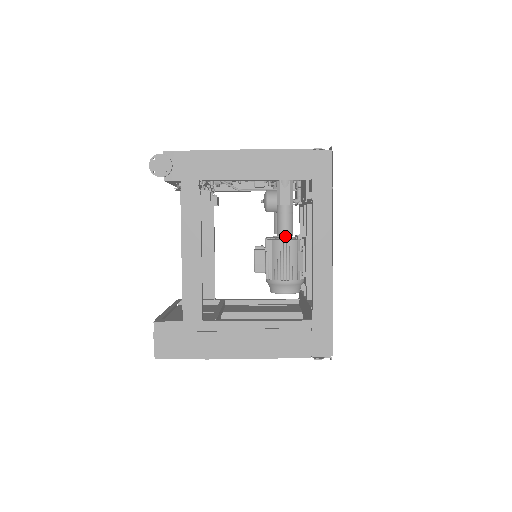
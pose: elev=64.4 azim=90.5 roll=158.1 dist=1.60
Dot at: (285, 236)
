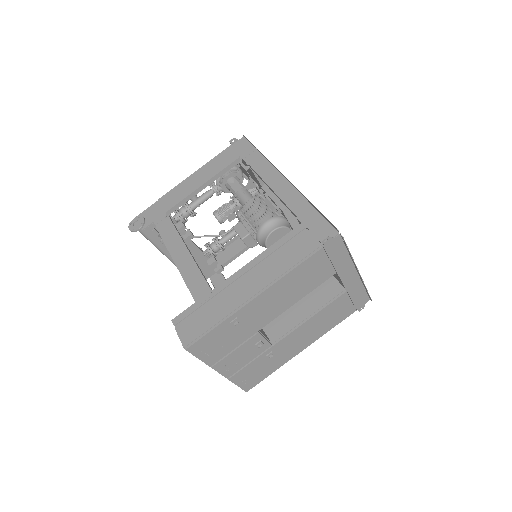
Dot at: occluded
